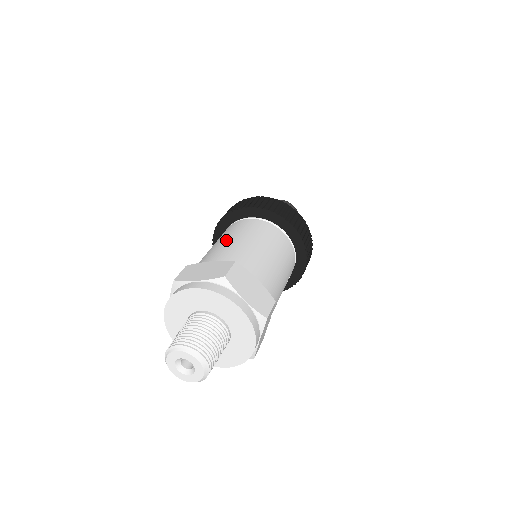
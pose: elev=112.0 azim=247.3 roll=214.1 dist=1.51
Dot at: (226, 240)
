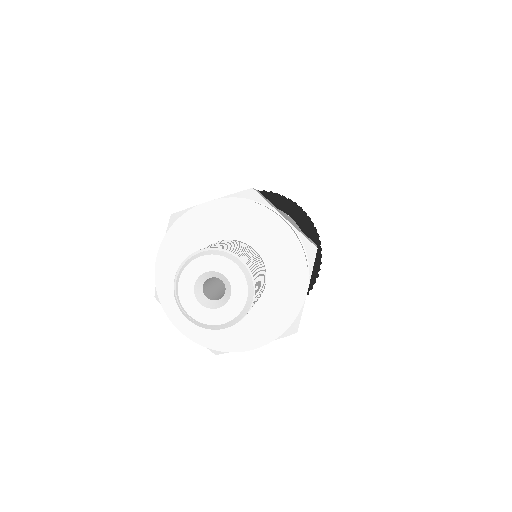
Dot at: occluded
